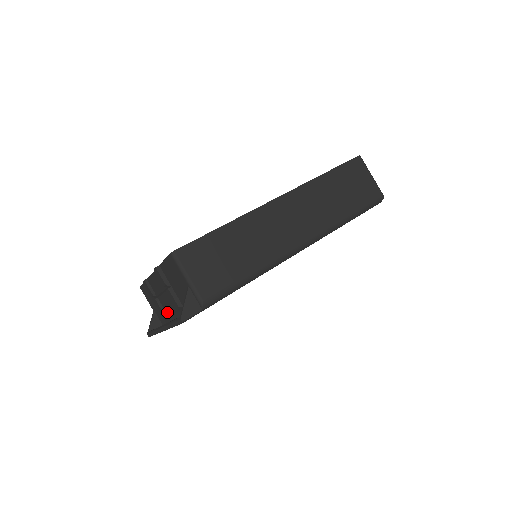
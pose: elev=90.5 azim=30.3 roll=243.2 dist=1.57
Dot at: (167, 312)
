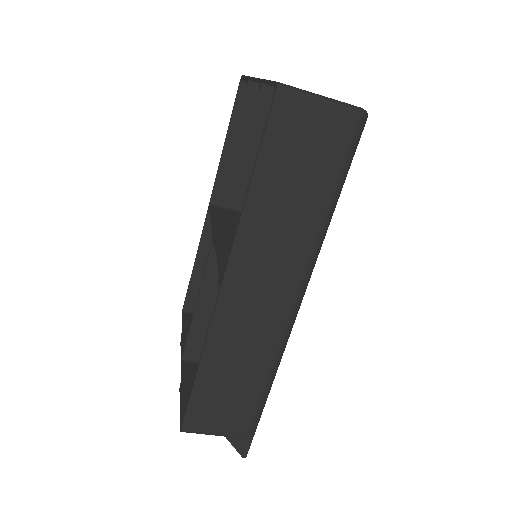
Dot at: occluded
